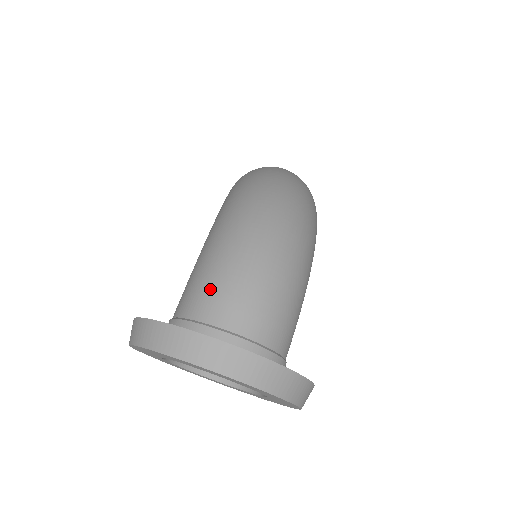
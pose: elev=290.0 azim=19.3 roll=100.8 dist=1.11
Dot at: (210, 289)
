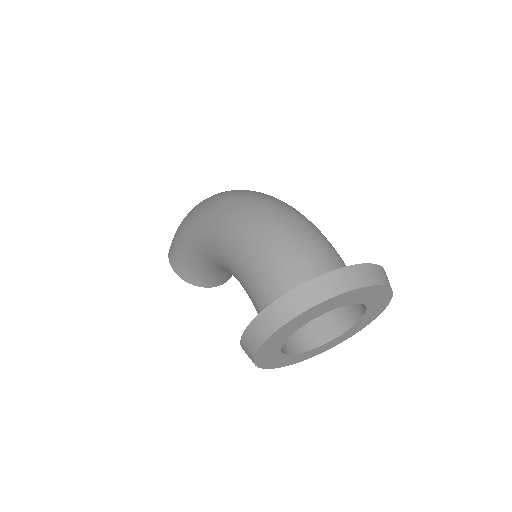
Dot at: (287, 262)
